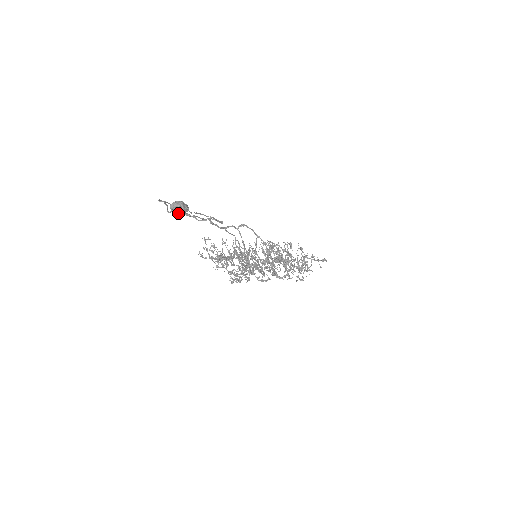
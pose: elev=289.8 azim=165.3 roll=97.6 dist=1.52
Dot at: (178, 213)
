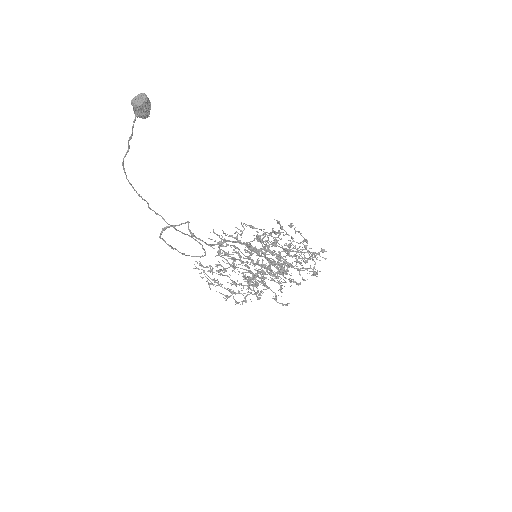
Dot at: (142, 100)
